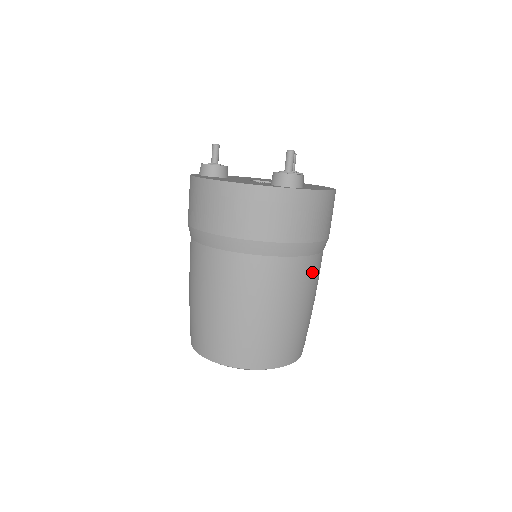
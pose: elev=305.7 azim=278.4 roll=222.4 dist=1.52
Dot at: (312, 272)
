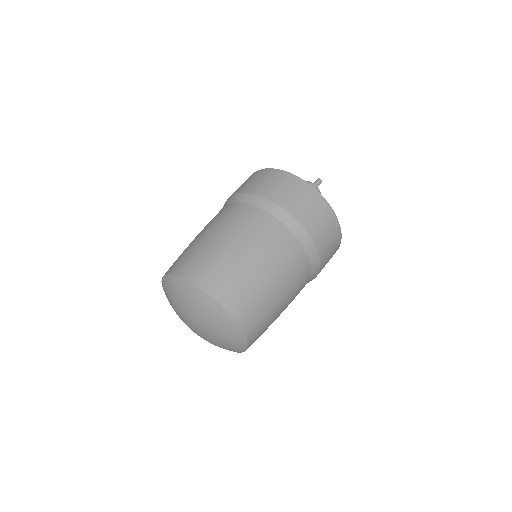
Dot at: (293, 256)
